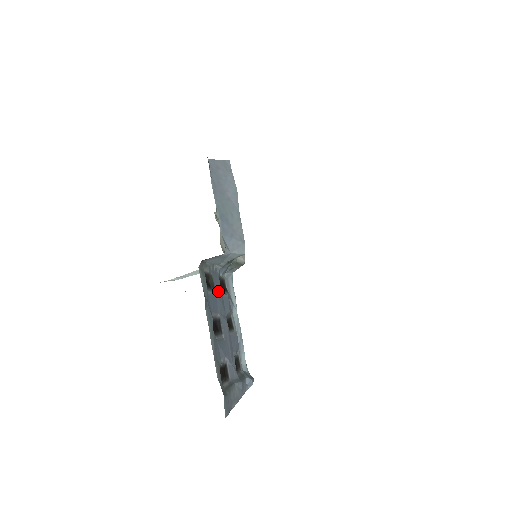
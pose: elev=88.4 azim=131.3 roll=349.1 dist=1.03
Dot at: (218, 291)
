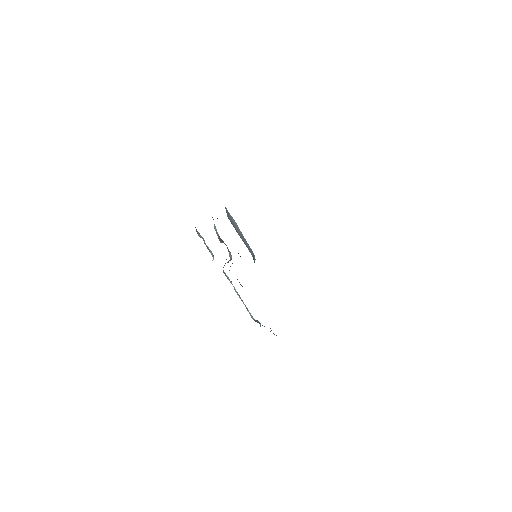
Dot at: occluded
